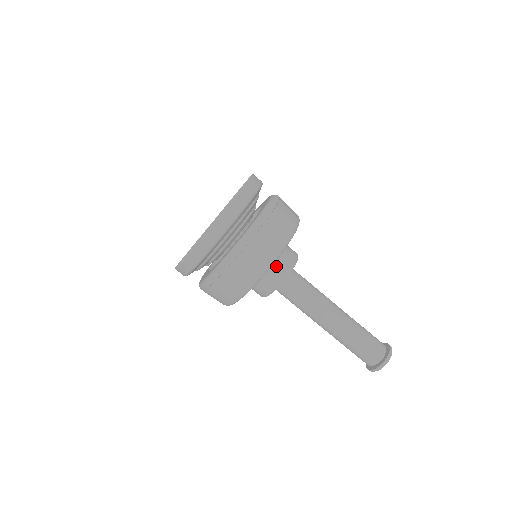
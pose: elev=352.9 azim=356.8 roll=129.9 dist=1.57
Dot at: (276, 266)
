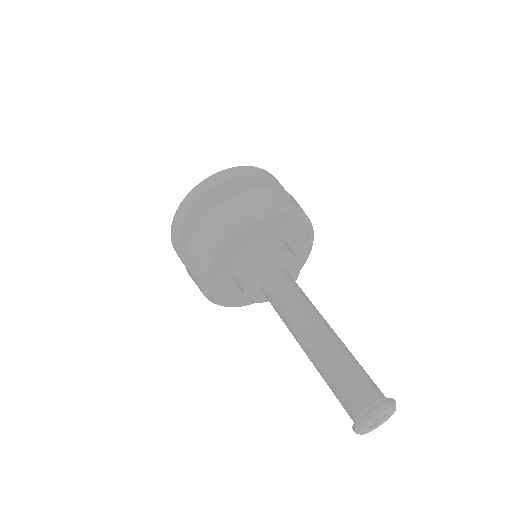
Dot at: (250, 256)
